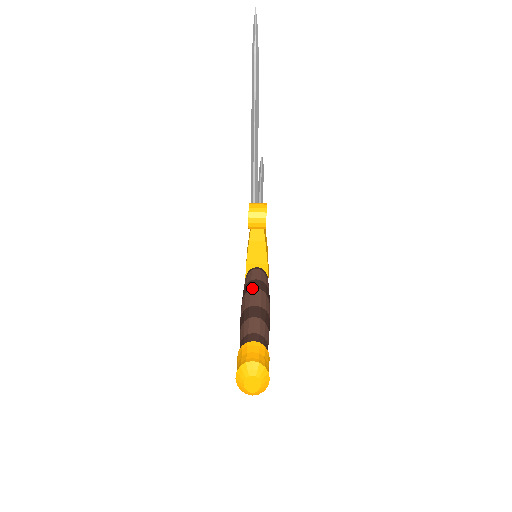
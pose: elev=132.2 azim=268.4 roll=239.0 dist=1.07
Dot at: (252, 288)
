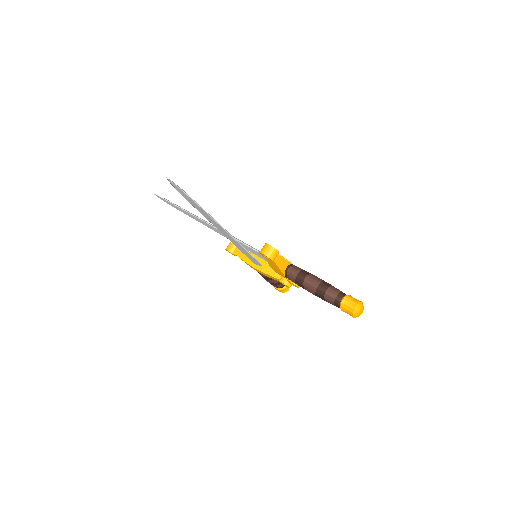
Dot at: (304, 280)
